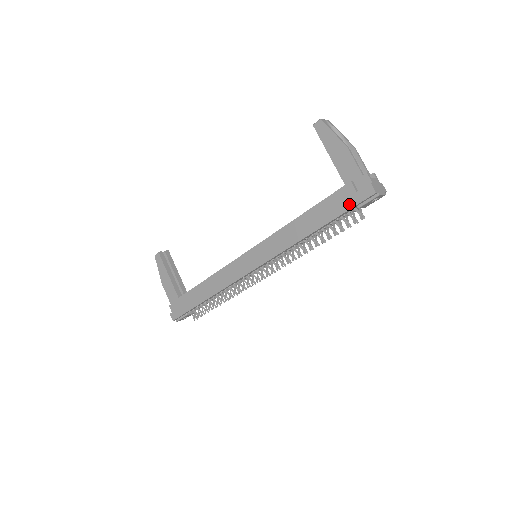
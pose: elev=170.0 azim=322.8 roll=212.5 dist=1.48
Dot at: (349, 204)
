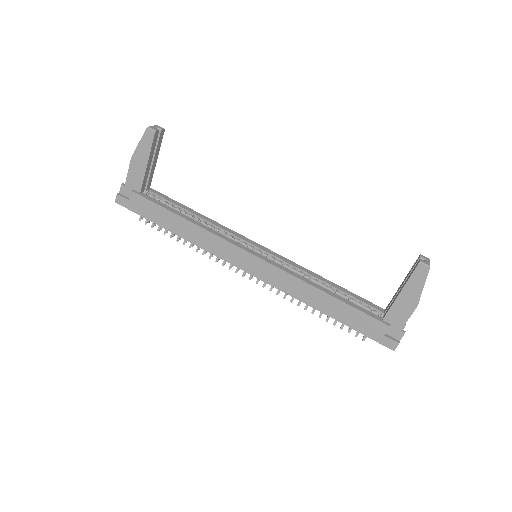
Dot at: (370, 334)
